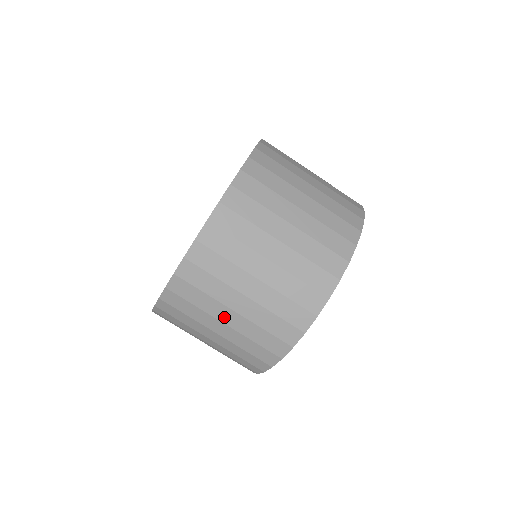
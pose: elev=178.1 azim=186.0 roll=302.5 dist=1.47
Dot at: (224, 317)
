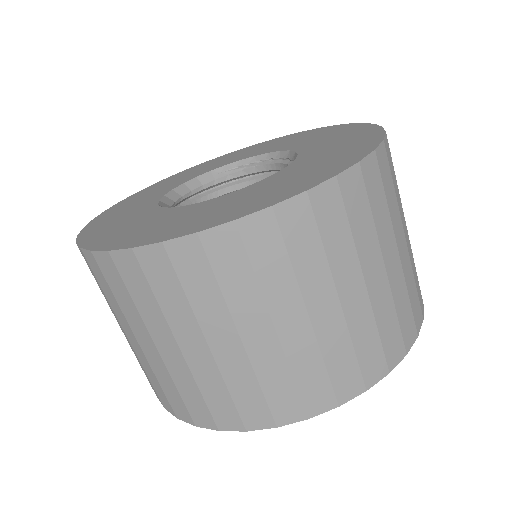
Dot at: (161, 341)
